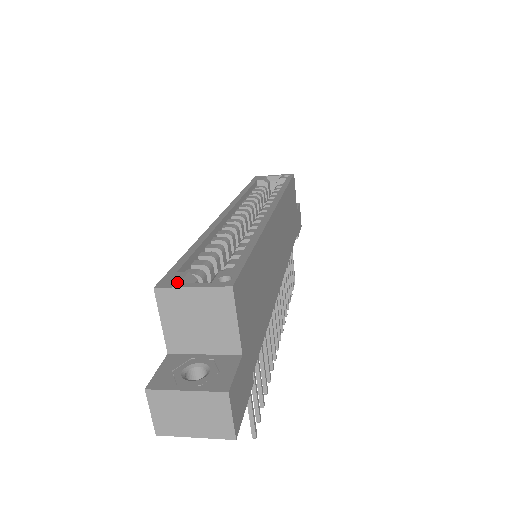
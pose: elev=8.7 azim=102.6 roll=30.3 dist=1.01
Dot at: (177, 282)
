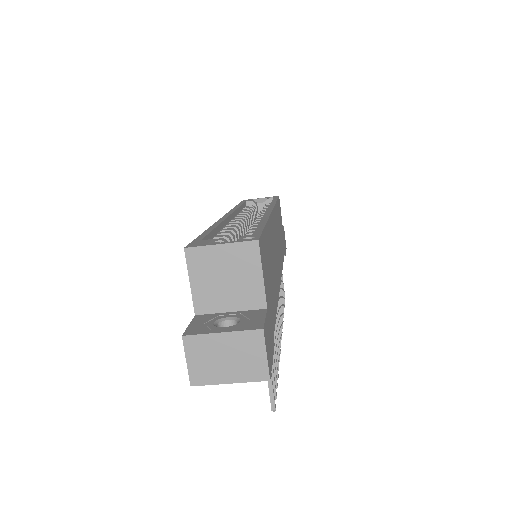
Dot at: (205, 243)
